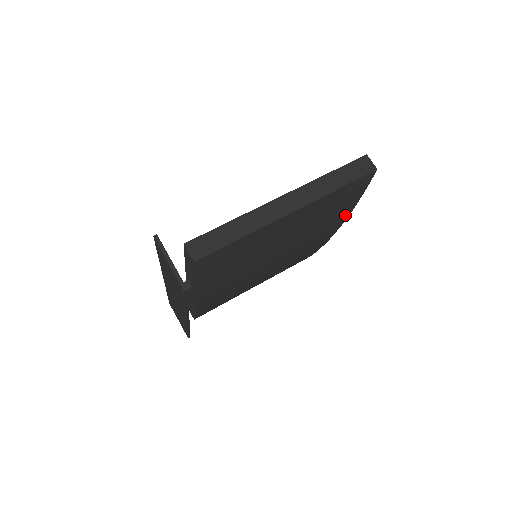
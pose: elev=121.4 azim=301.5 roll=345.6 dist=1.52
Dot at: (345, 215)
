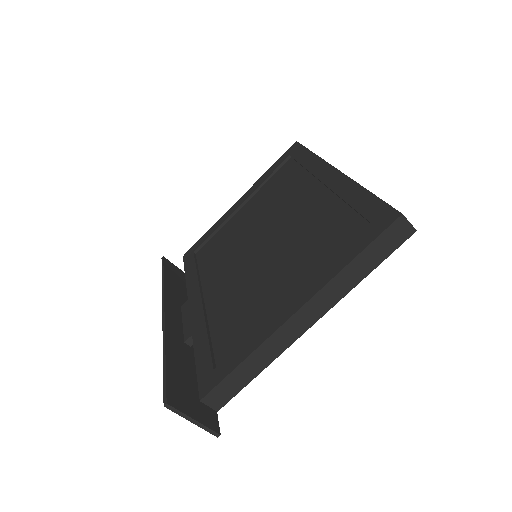
Dot at: occluded
